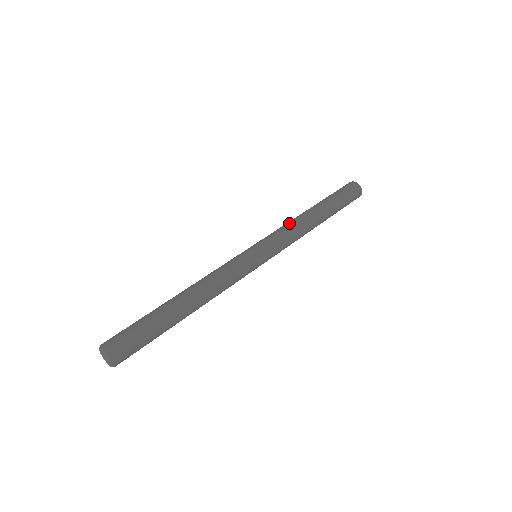
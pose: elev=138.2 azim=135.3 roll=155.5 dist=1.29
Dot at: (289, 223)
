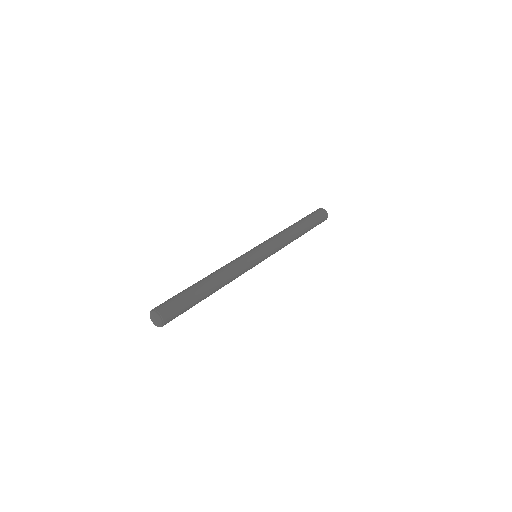
Dot at: (274, 235)
